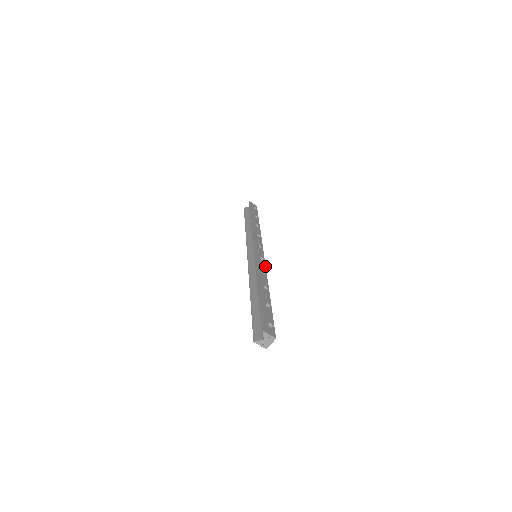
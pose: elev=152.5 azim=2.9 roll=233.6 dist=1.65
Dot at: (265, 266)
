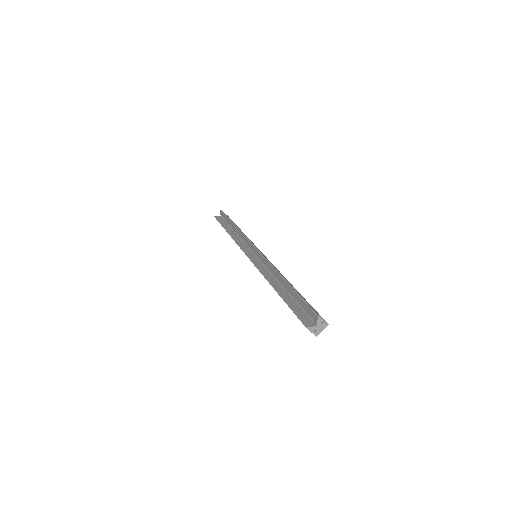
Dot at: occluded
